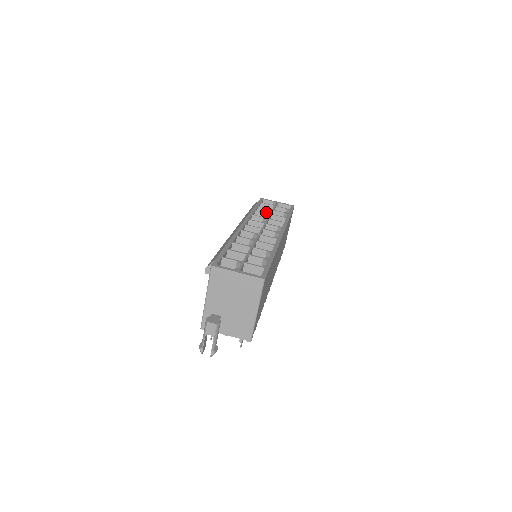
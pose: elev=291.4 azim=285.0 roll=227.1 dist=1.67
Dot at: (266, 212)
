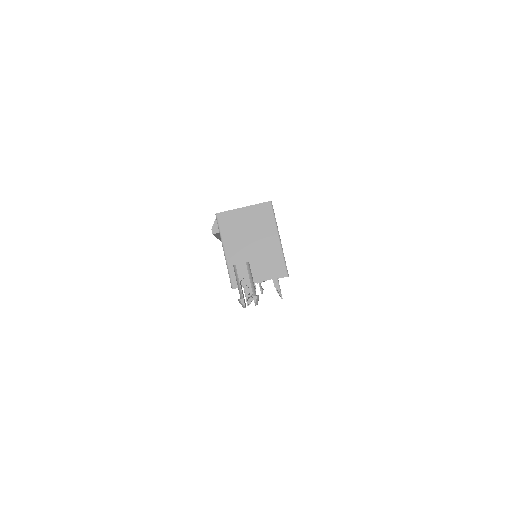
Dot at: occluded
